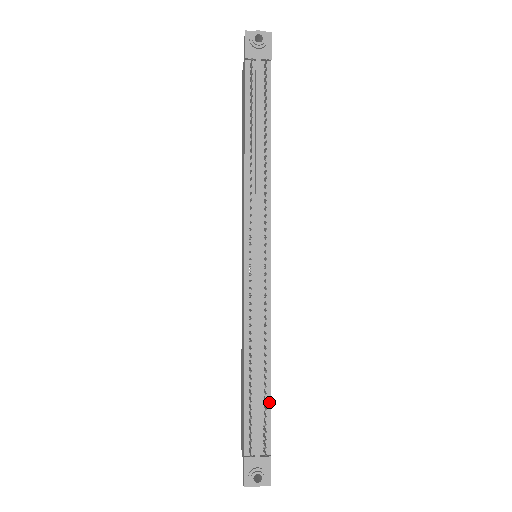
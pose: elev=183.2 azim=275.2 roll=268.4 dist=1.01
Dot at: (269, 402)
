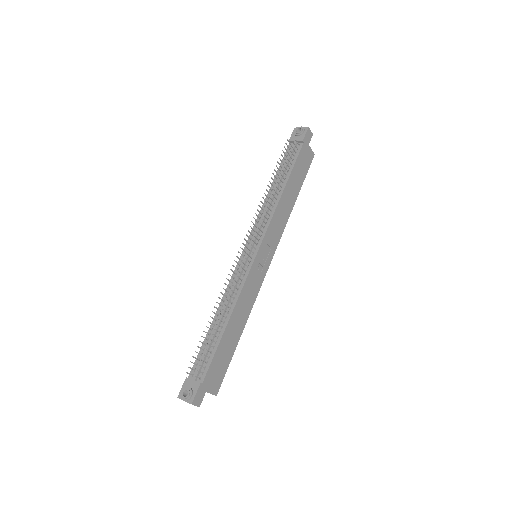
Dot at: (217, 346)
